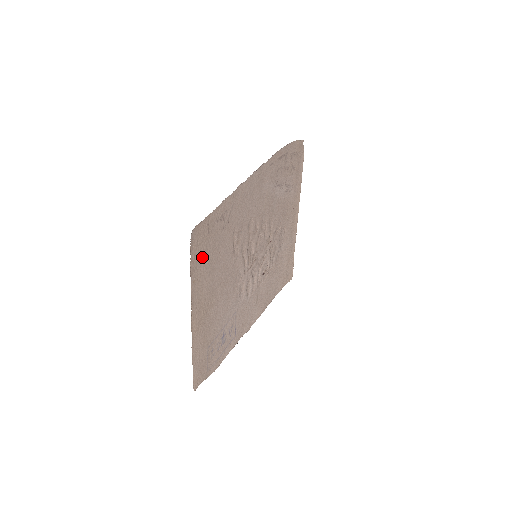
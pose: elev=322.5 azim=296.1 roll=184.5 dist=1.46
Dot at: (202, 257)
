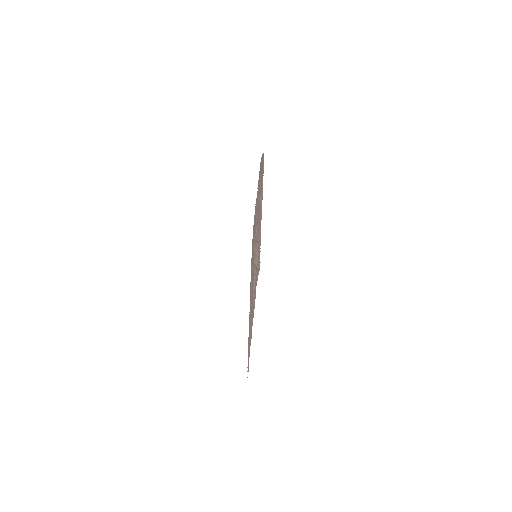
Dot at: occluded
